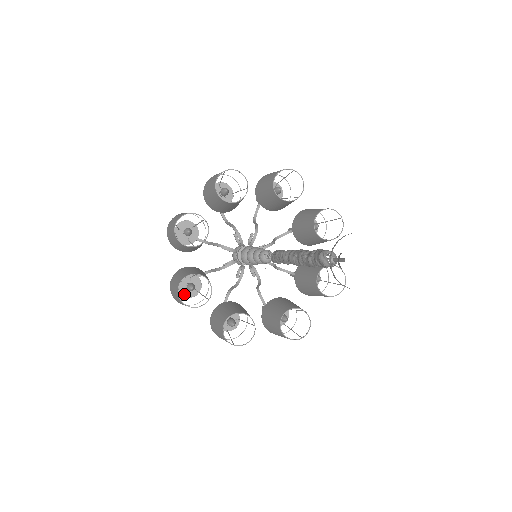
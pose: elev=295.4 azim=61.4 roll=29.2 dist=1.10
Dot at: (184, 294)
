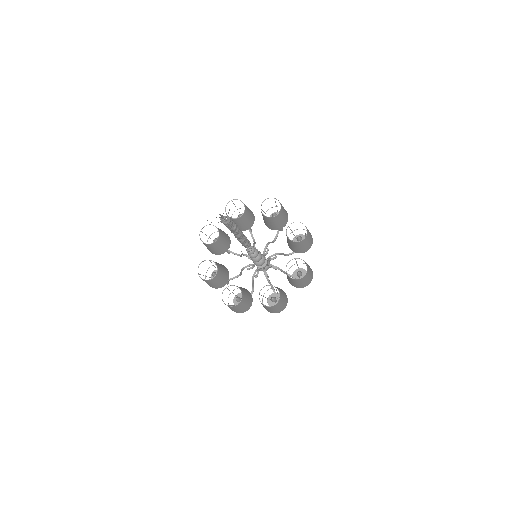
Dot at: occluded
